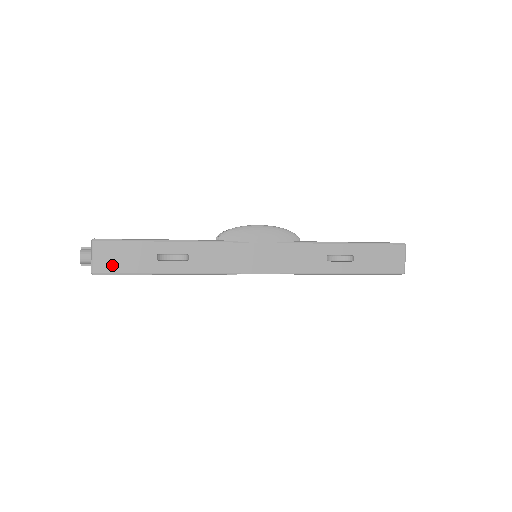
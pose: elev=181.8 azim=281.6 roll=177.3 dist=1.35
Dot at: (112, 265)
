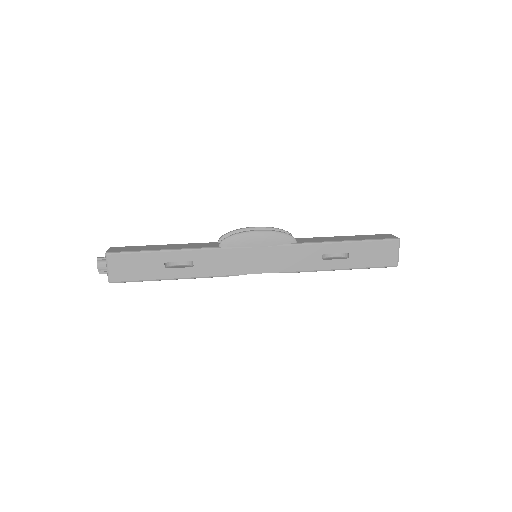
Dot at: (126, 274)
